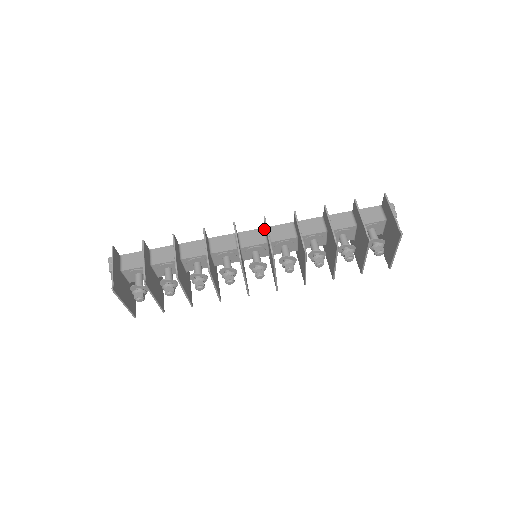
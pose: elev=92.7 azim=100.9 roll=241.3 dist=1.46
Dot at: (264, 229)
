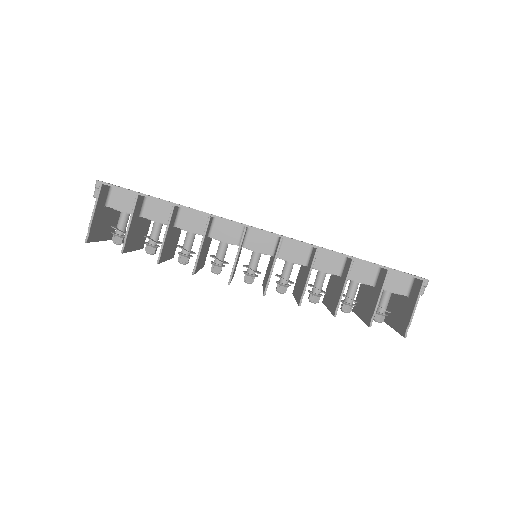
Dot at: (278, 238)
